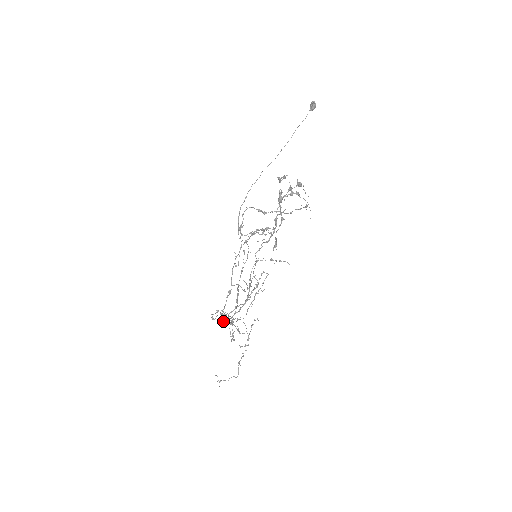
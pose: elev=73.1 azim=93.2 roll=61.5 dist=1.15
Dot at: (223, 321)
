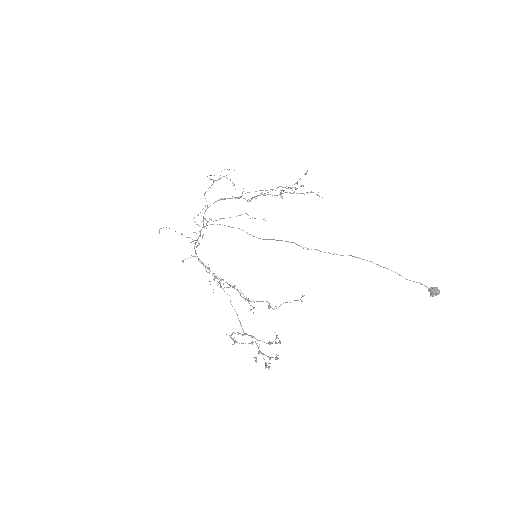
Dot at: occluded
